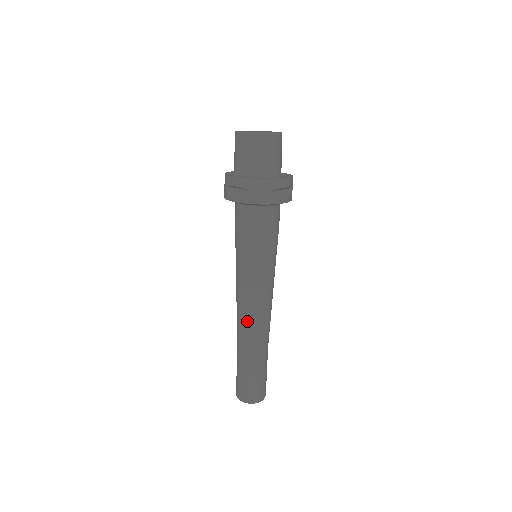
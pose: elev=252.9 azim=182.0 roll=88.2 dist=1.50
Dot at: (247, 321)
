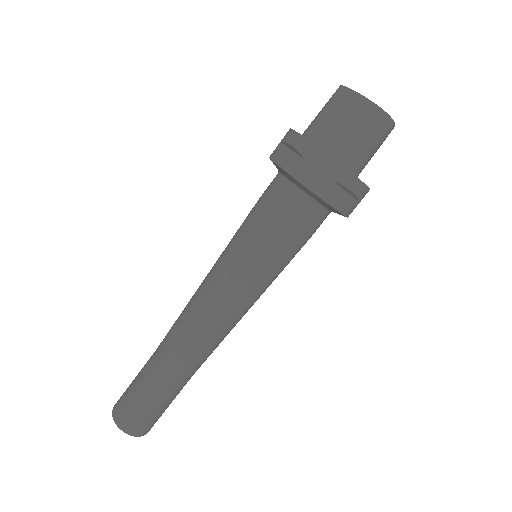
Dot at: (188, 325)
